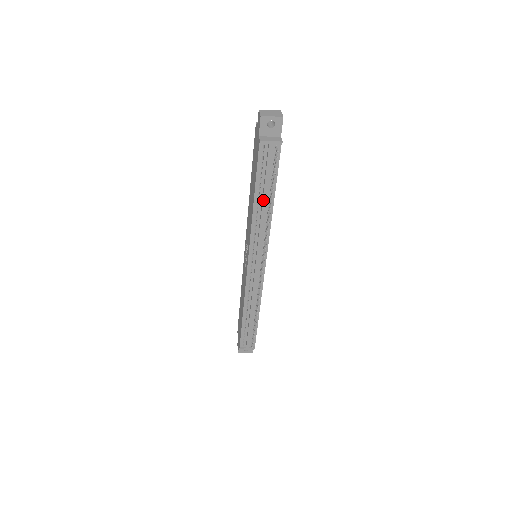
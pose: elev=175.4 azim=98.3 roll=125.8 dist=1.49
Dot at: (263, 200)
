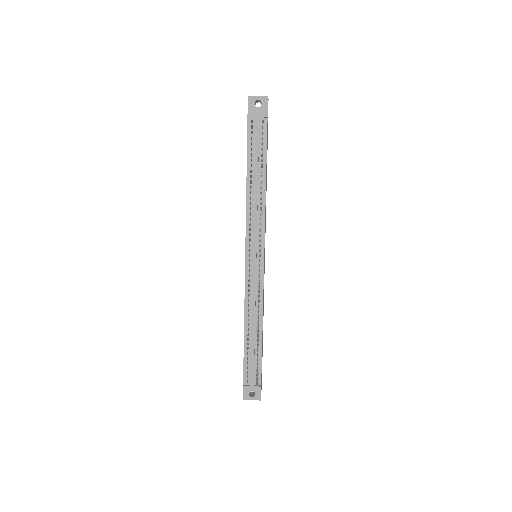
Dot at: (255, 177)
